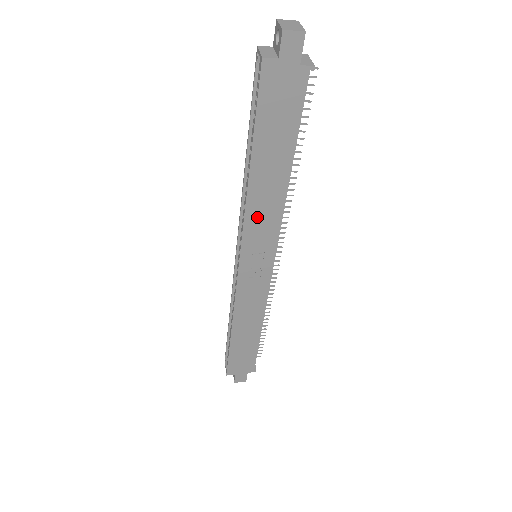
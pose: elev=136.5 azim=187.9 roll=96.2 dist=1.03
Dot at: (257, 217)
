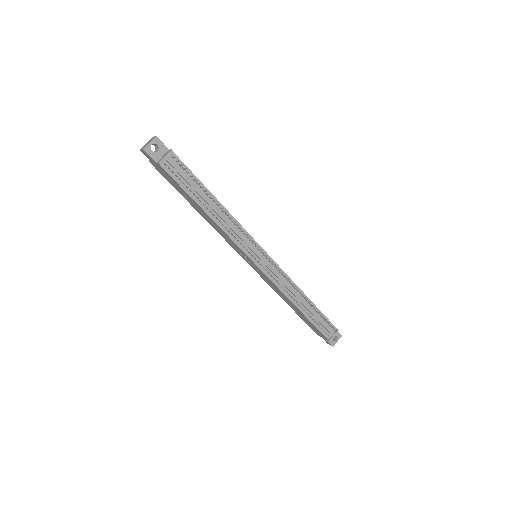
Dot at: (222, 234)
